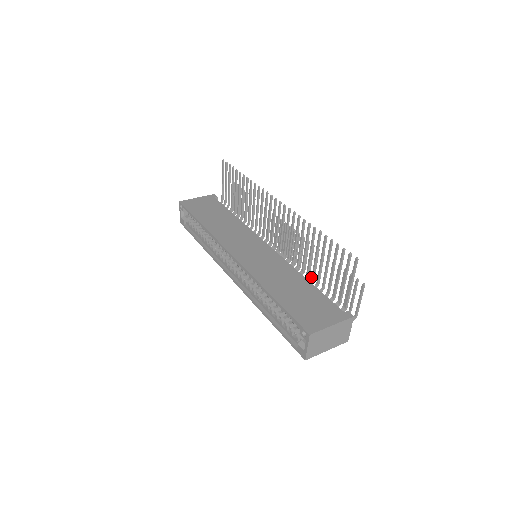
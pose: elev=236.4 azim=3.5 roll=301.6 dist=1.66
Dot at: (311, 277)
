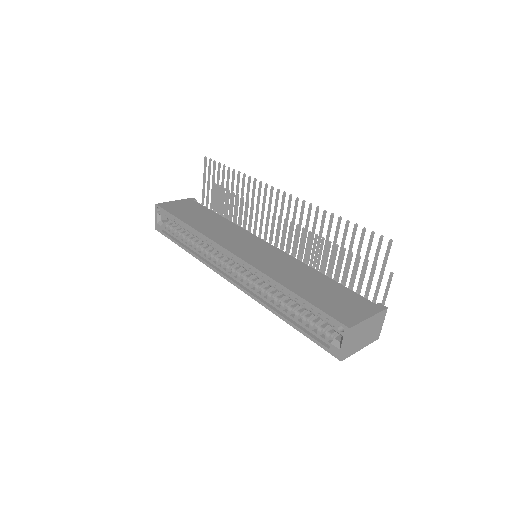
Dot at: occluded
